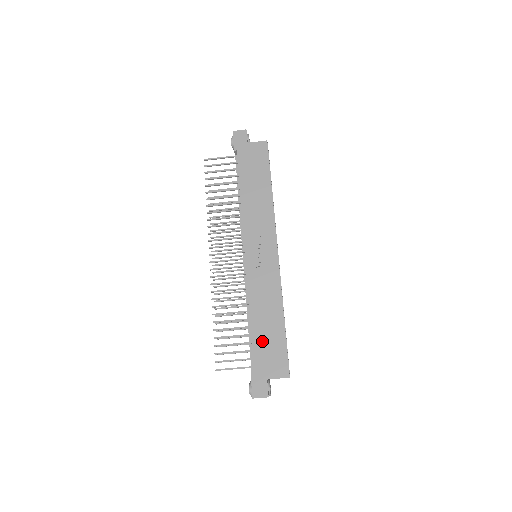
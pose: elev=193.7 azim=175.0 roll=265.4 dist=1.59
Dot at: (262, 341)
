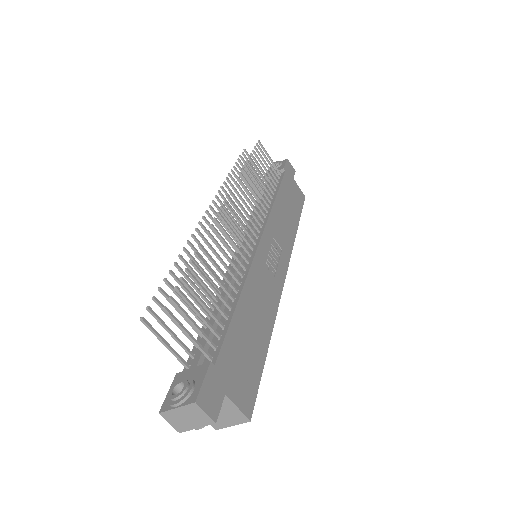
Dot at: (241, 338)
